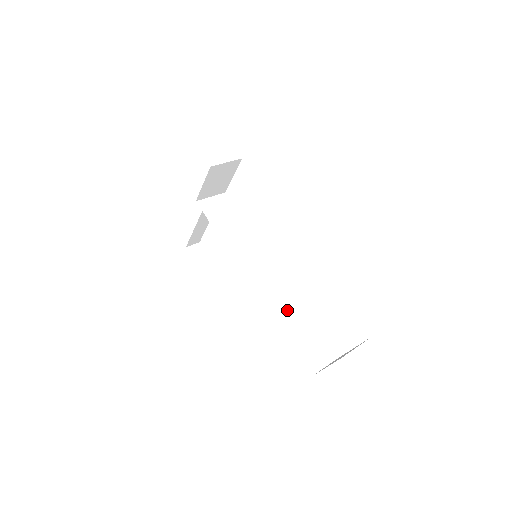
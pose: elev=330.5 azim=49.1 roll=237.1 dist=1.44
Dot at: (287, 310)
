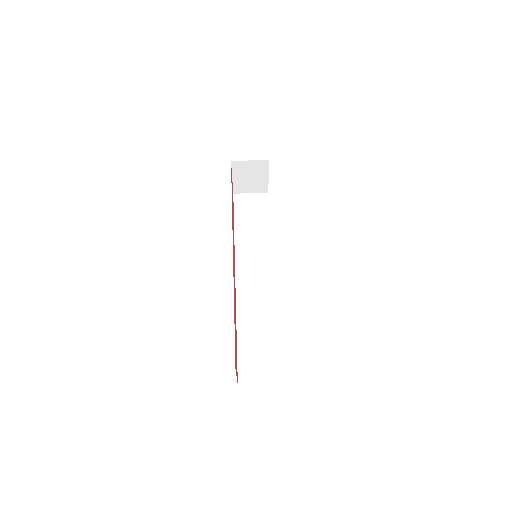
Dot at: (256, 315)
